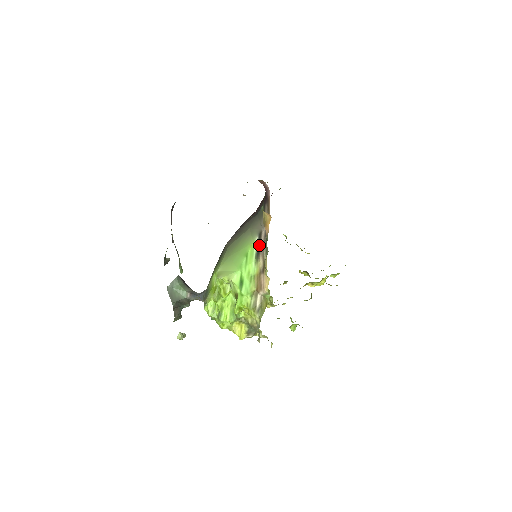
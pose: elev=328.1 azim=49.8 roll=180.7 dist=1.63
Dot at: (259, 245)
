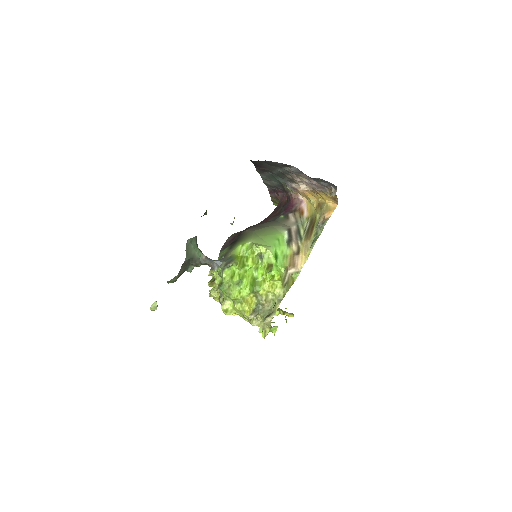
Dot at: (291, 236)
